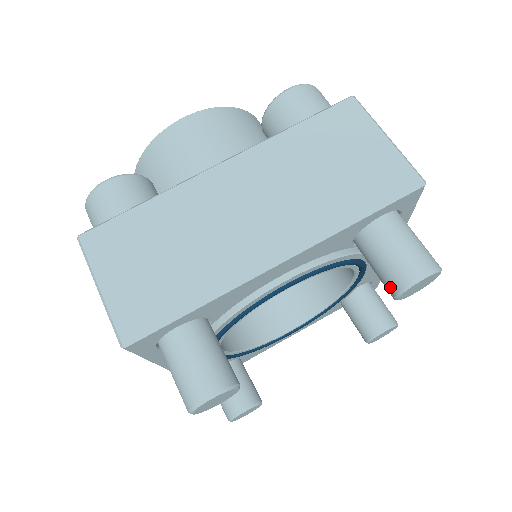
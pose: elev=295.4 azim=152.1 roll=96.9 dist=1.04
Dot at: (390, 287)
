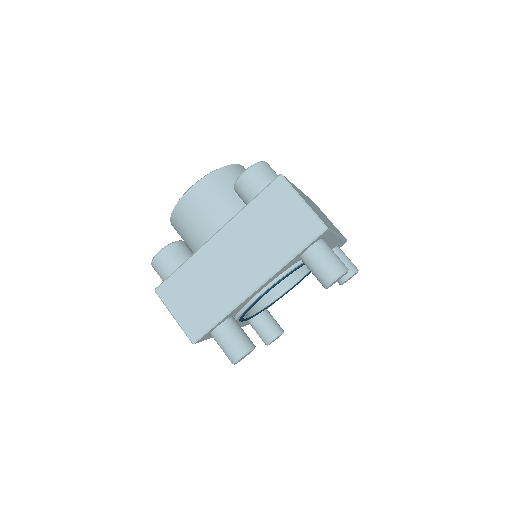
Dot at: occluded
